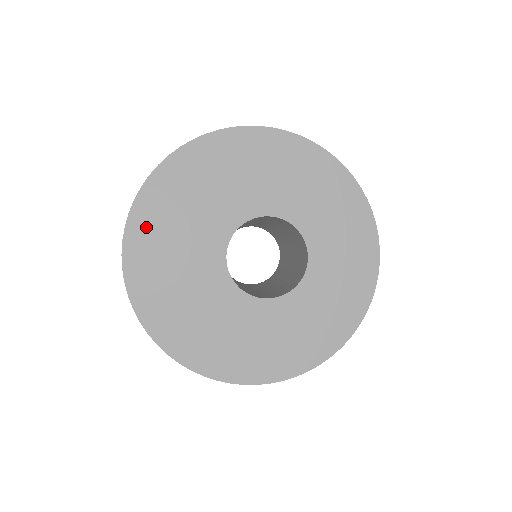
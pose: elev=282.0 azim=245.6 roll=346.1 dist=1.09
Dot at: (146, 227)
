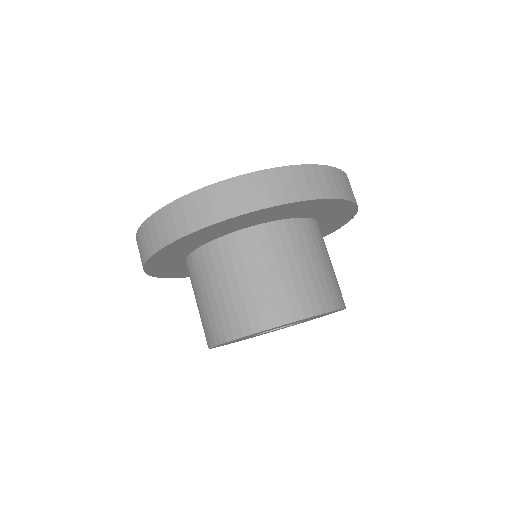
Dot at: (161, 264)
